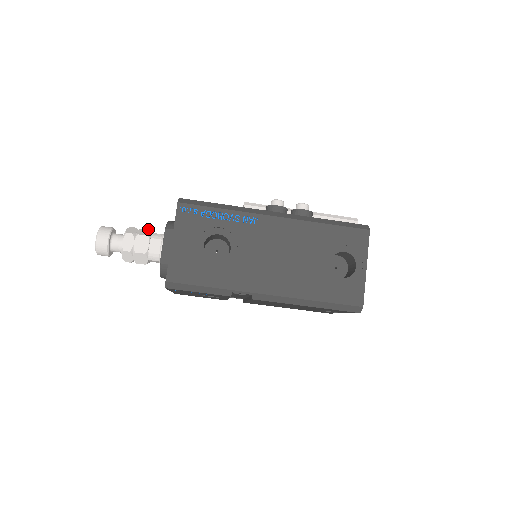
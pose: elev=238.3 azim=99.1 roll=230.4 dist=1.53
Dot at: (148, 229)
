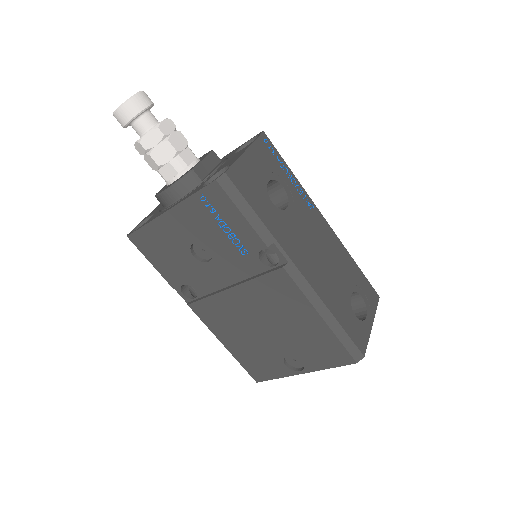
Dot at: occluded
